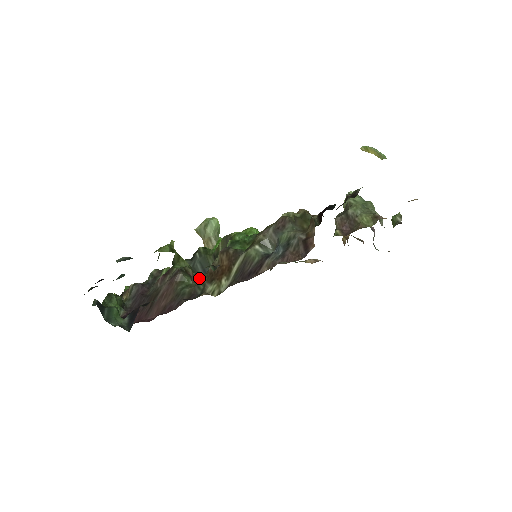
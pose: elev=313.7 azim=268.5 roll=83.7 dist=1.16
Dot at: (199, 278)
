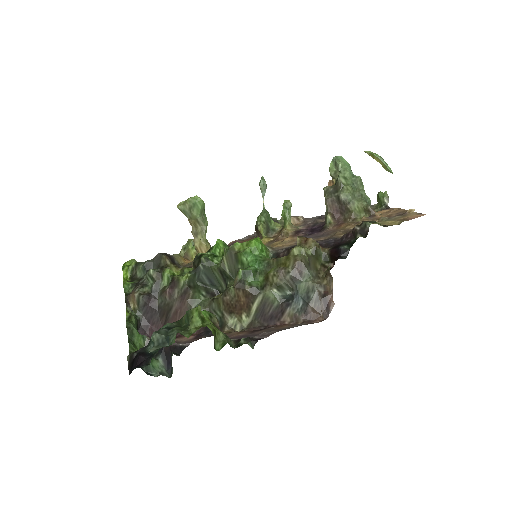
Dot at: (232, 339)
